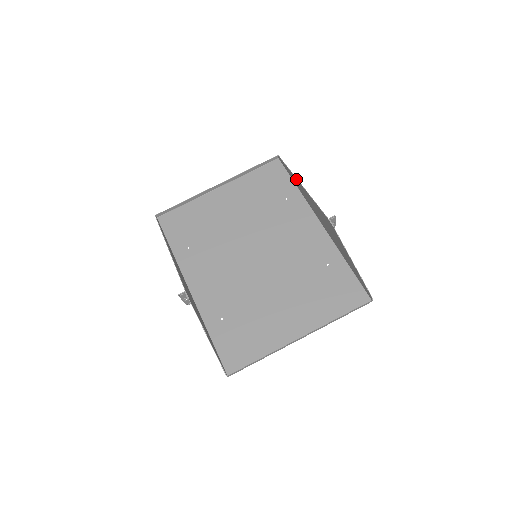
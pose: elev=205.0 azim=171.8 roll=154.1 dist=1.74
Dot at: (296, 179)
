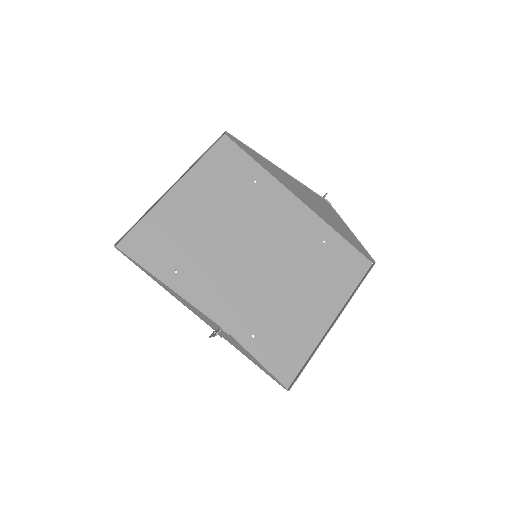
Dot at: (263, 158)
